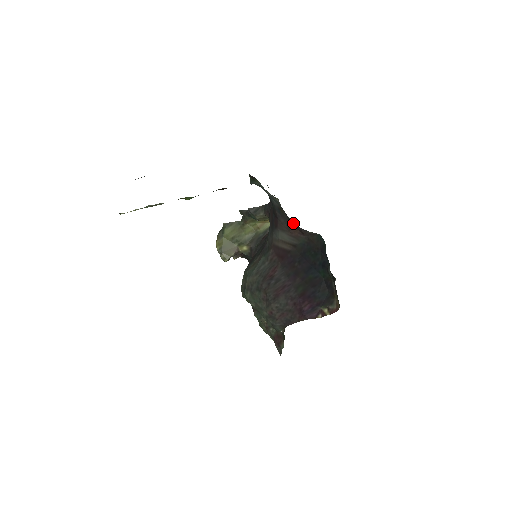
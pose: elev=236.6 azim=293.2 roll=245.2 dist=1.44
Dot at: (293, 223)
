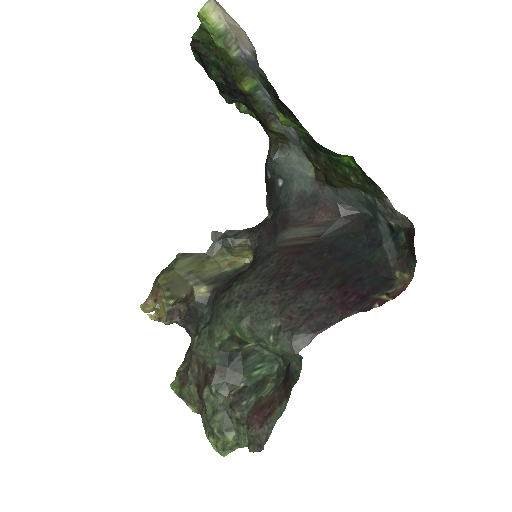
Dot at: (326, 201)
